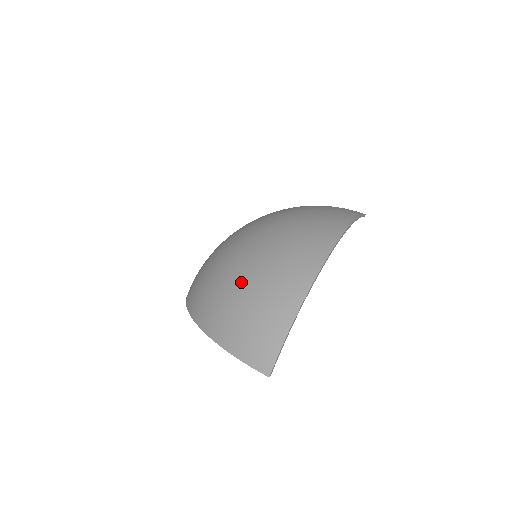
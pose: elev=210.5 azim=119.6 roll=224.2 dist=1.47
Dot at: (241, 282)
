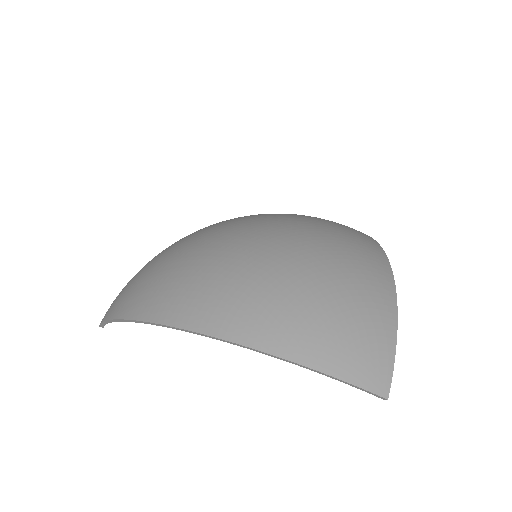
Dot at: (297, 265)
